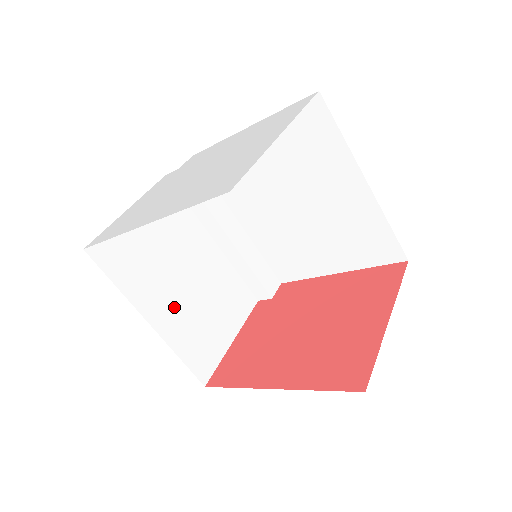
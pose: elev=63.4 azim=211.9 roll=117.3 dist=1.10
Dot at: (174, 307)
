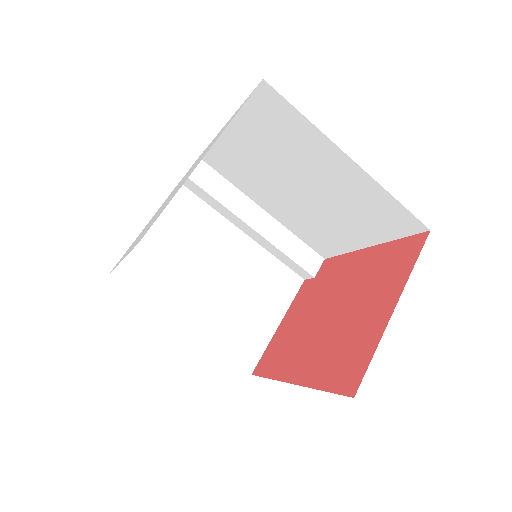
Dot at: (207, 307)
